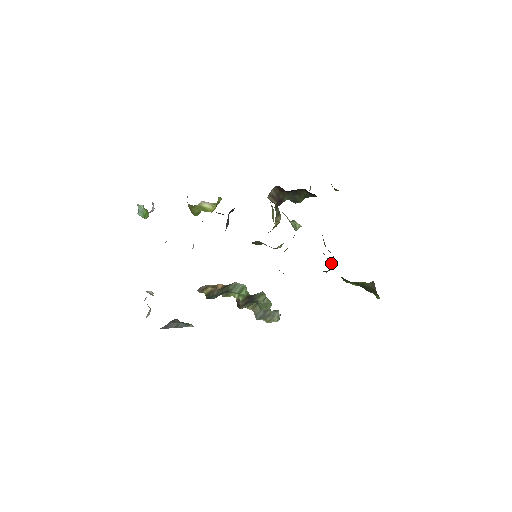
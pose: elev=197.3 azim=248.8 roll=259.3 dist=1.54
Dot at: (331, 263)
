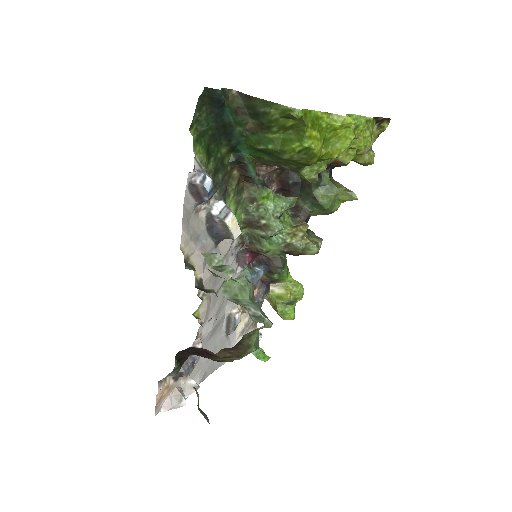
Dot at: (264, 159)
